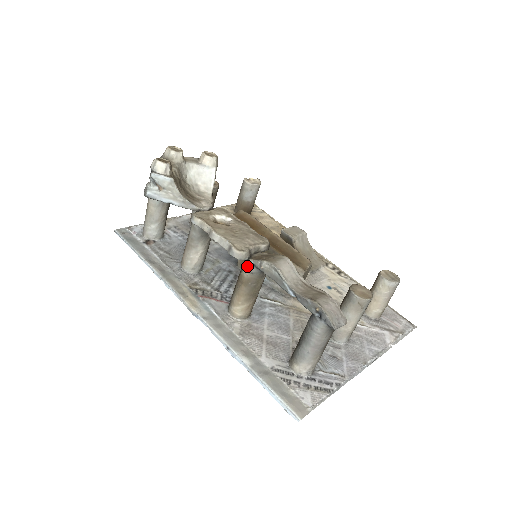
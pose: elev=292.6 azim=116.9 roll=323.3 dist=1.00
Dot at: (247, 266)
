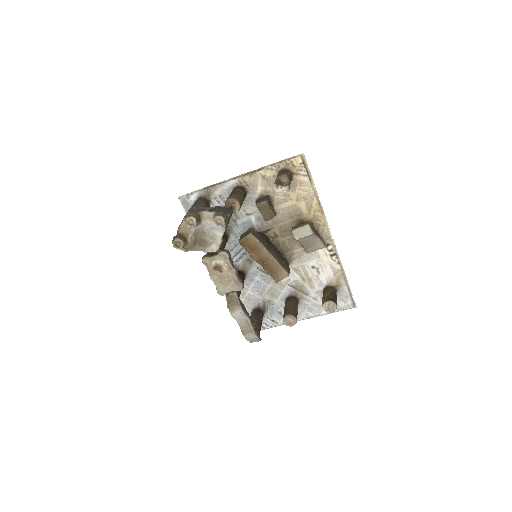
Dot at: (226, 295)
